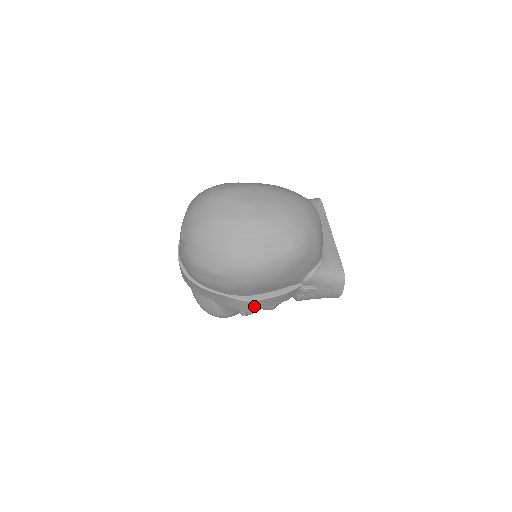
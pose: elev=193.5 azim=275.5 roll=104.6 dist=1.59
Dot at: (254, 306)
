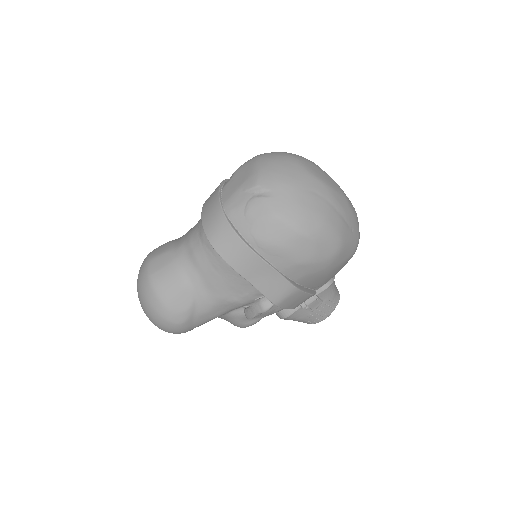
Dot at: (289, 299)
